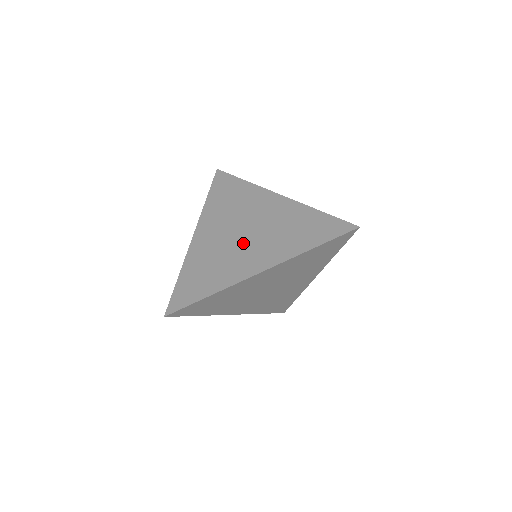
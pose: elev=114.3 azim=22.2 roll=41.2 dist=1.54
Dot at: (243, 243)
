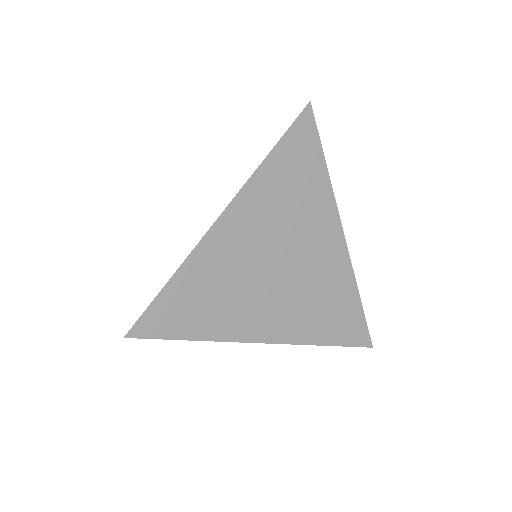
Dot at: (270, 284)
